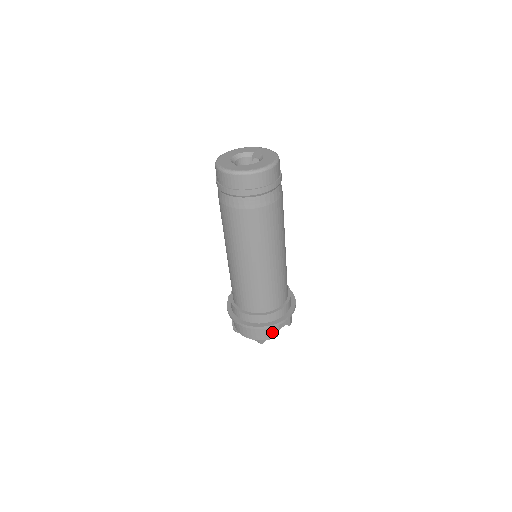
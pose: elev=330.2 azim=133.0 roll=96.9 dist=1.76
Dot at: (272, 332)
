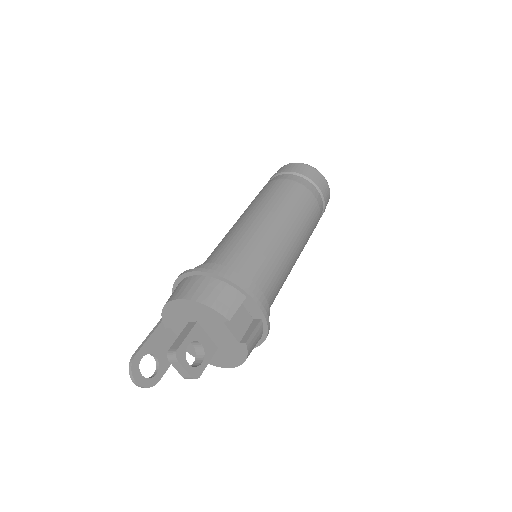
Dot at: (228, 302)
